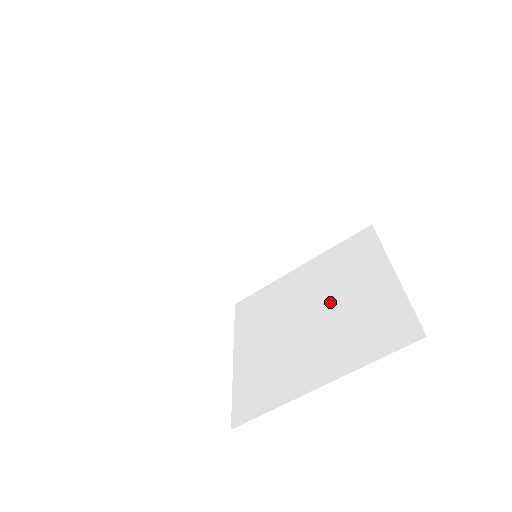
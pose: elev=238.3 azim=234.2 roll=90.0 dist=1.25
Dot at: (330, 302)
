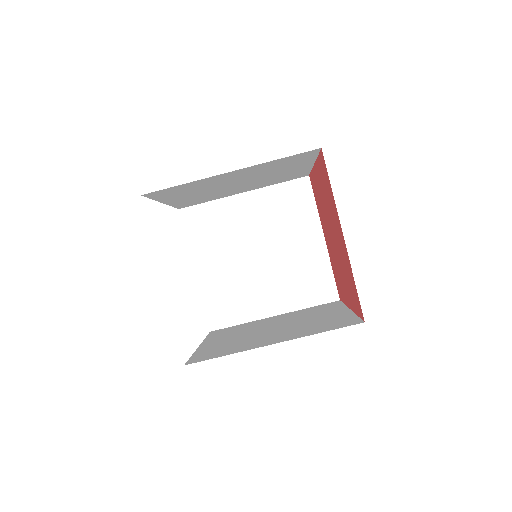
Dot at: (294, 322)
